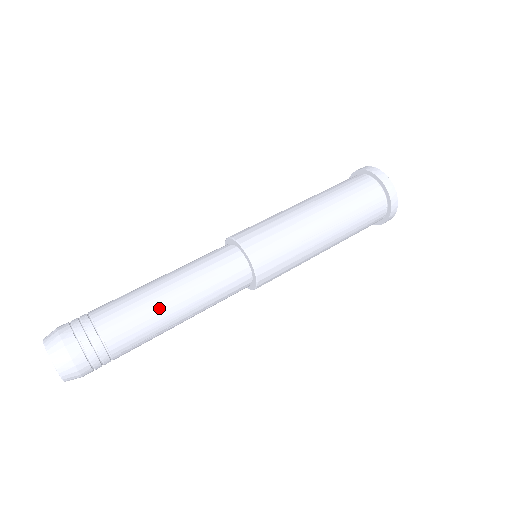
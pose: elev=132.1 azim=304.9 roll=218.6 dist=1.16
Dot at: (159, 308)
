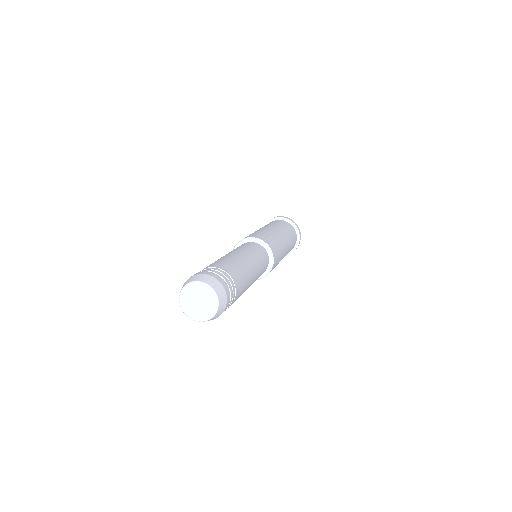
Dot at: (243, 262)
